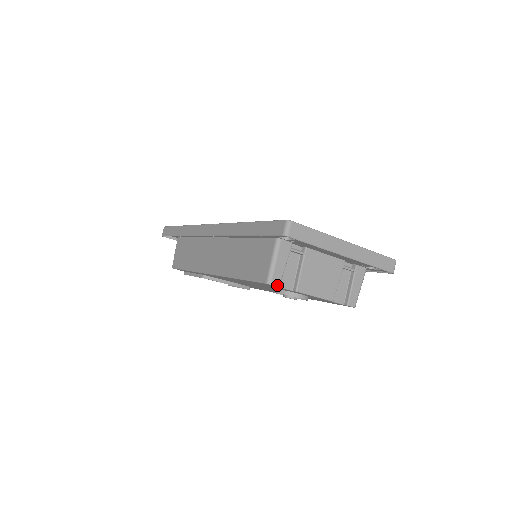
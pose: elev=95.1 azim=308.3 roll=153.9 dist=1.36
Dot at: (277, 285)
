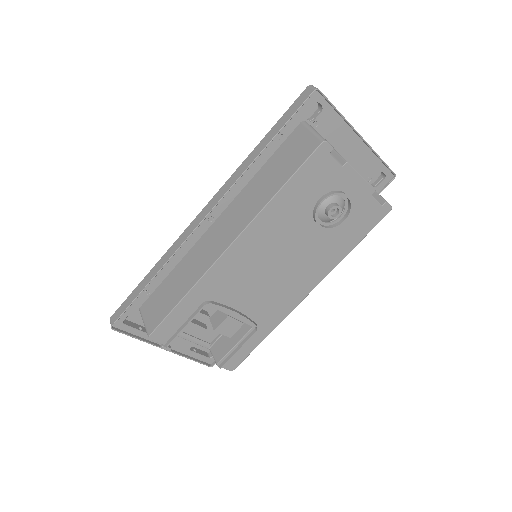
Dot at: (331, 146)
